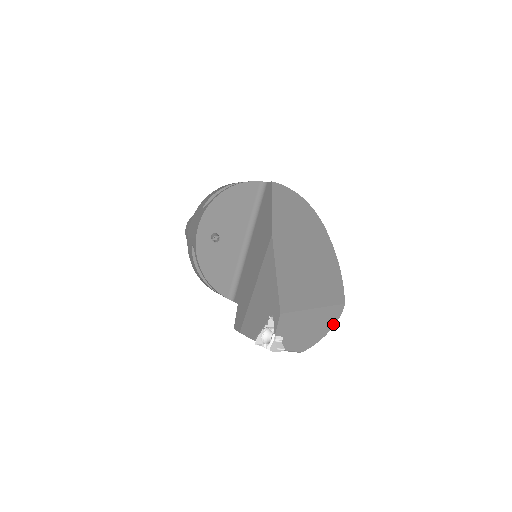
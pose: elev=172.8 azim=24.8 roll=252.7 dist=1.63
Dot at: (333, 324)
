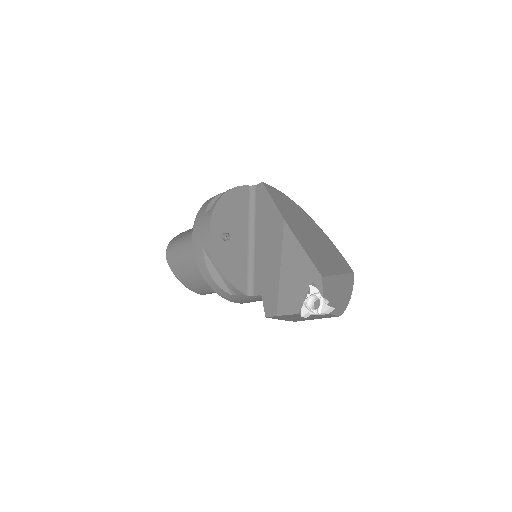
Dot at: (351, 291)
